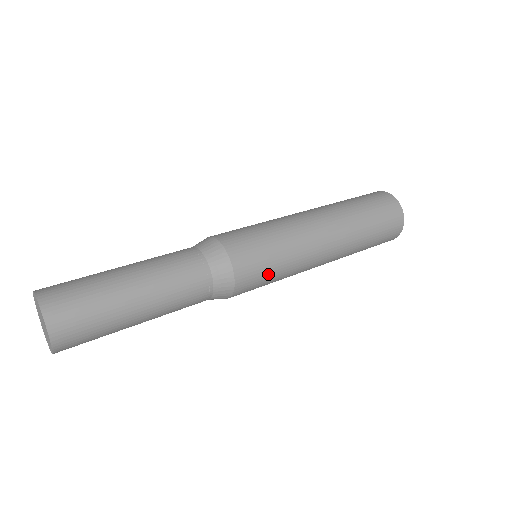
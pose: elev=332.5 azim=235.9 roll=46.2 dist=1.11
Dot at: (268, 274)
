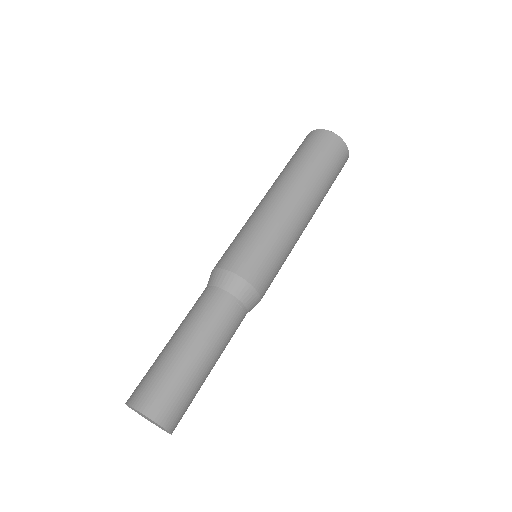
Dot at: occluded
